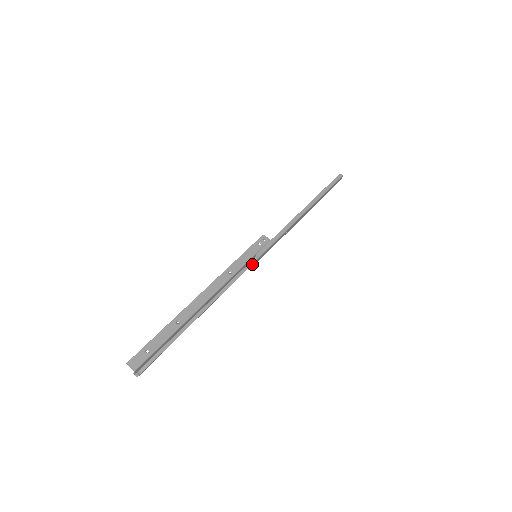
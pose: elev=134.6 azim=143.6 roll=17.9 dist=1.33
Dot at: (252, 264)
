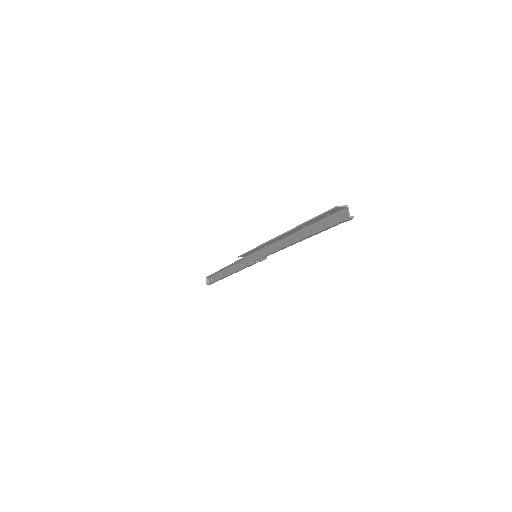
Dot at: occluded
